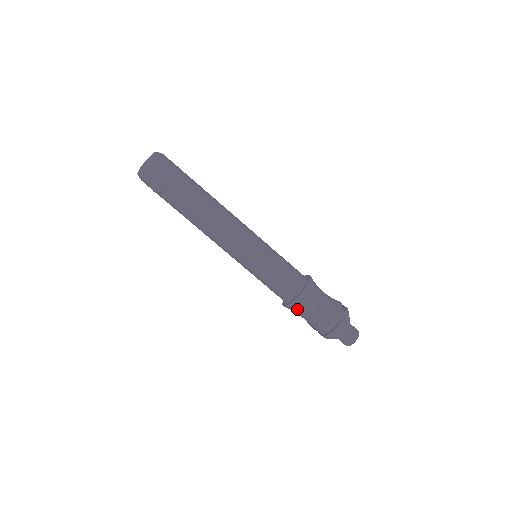
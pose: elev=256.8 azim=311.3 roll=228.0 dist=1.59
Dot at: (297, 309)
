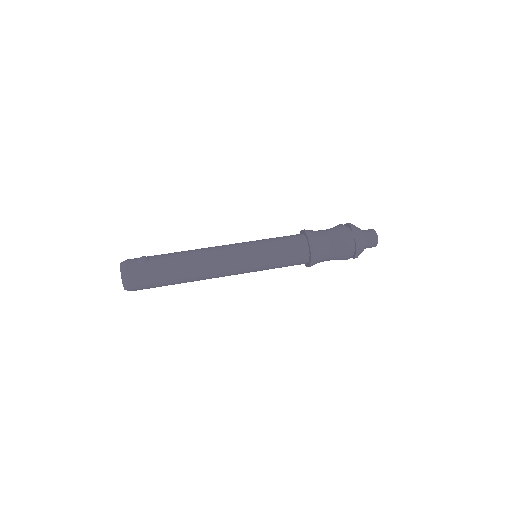
Dot at: (314, 233)
